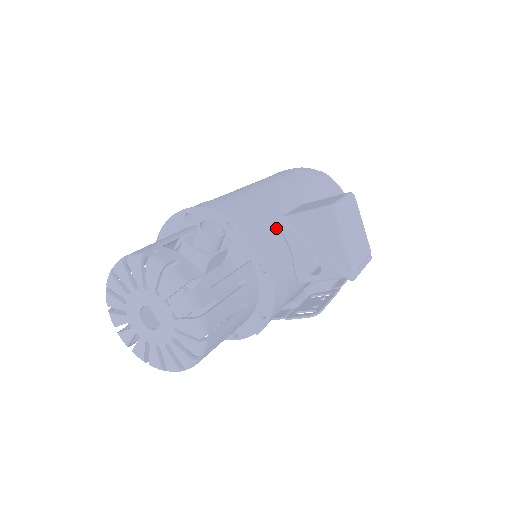
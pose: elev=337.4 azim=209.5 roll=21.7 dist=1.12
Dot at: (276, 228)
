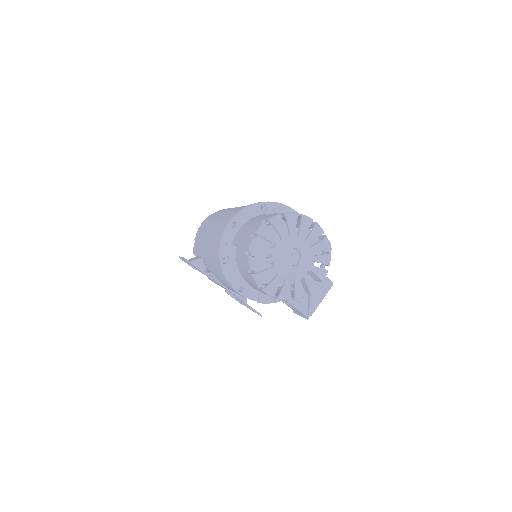
Dot at: occluded
